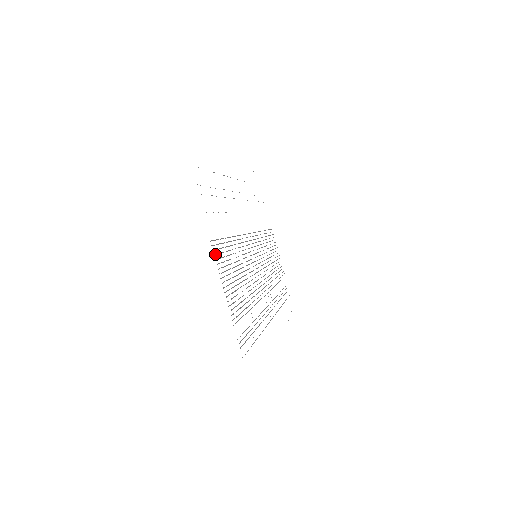
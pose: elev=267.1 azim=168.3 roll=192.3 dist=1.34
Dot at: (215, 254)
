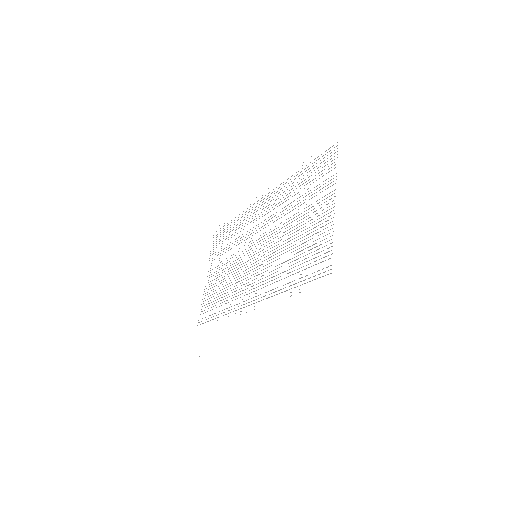
Dot at: occluded
